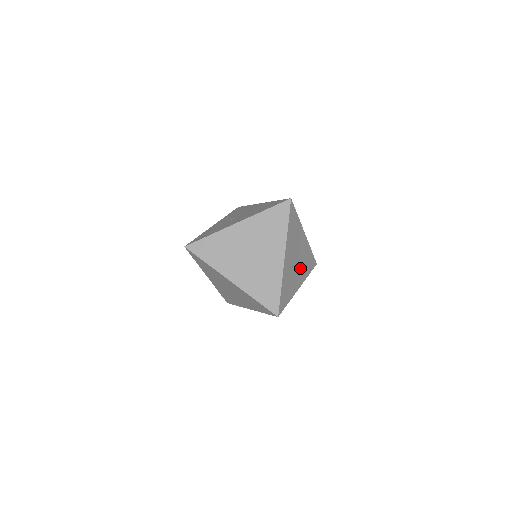
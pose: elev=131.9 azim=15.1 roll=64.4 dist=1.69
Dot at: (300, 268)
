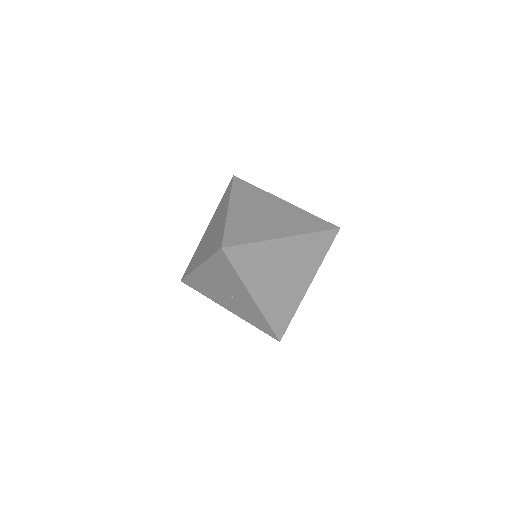
Dot at: (275, 290)
